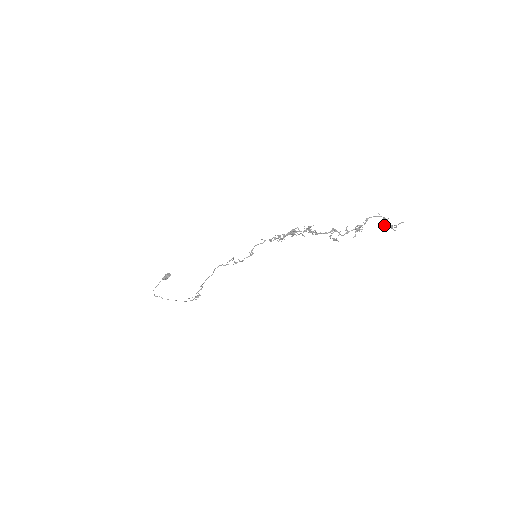
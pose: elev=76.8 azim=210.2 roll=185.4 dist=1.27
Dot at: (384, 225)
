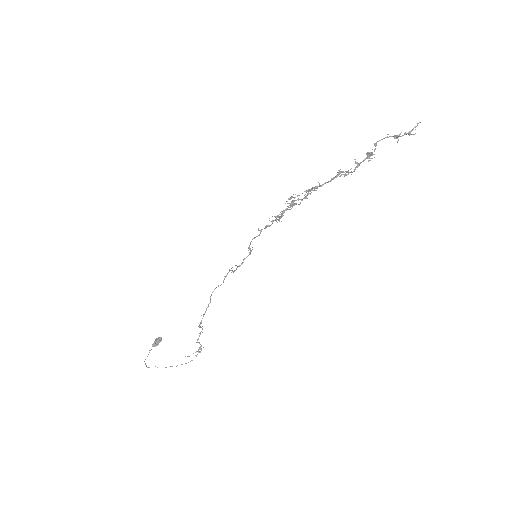
Dot at: (399, 136)
